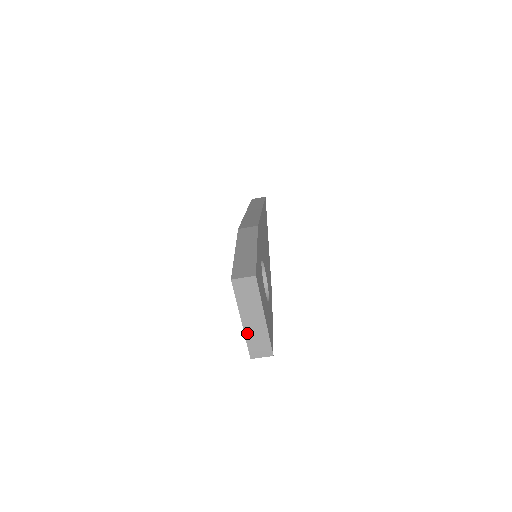
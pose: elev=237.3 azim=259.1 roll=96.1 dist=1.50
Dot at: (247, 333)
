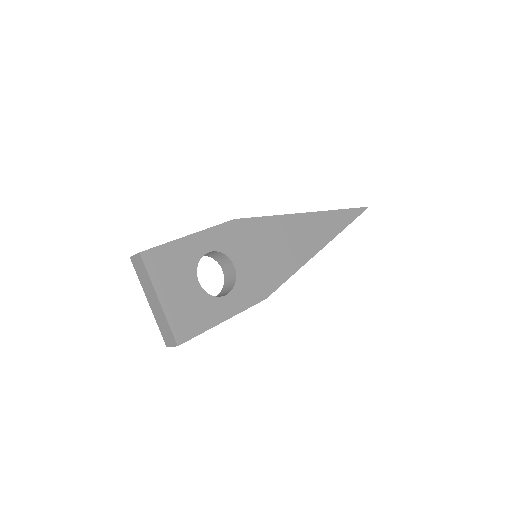
Dot at: (155, 316)
